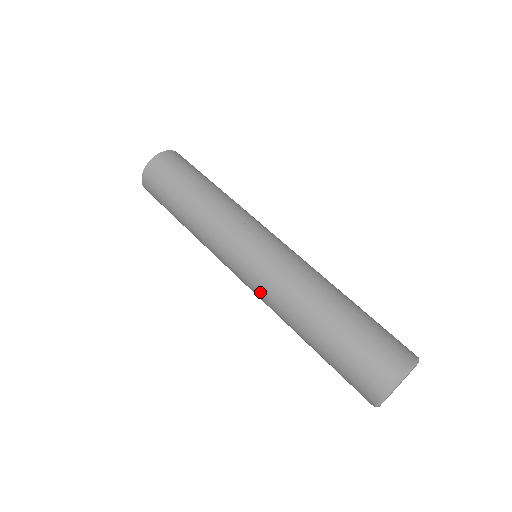
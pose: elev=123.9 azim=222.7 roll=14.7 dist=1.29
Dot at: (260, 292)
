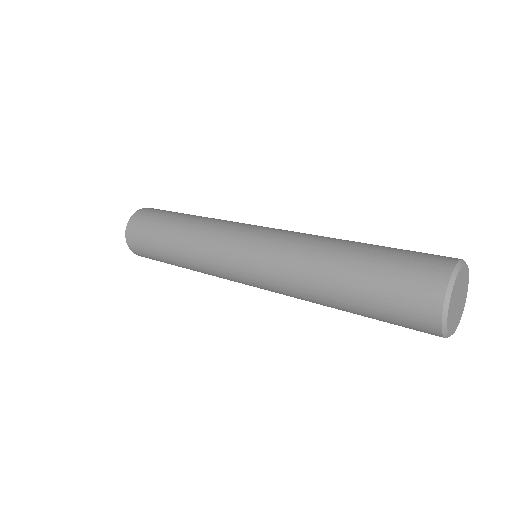
Dot at: (269, 268)
